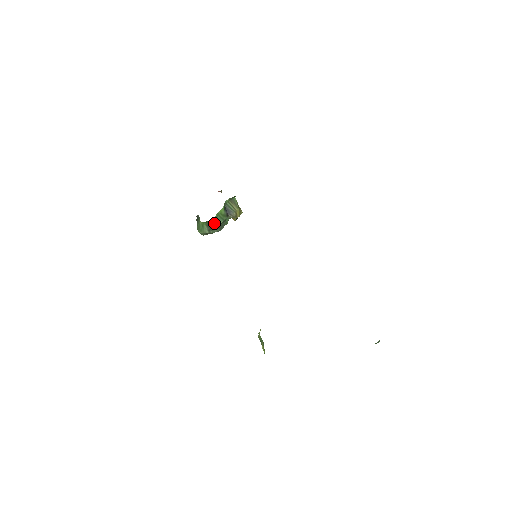
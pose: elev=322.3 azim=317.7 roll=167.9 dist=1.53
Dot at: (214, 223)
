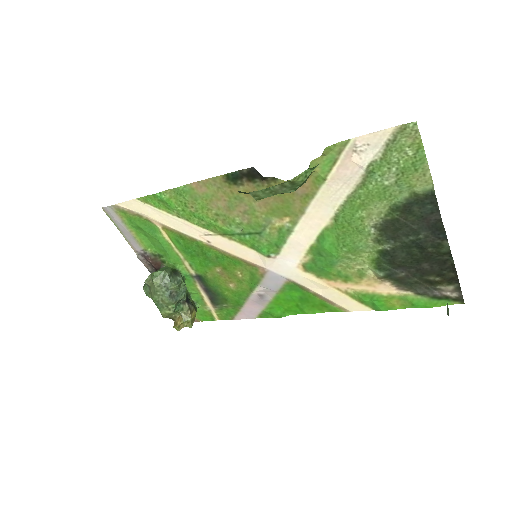
Dot at: (181, 275)
